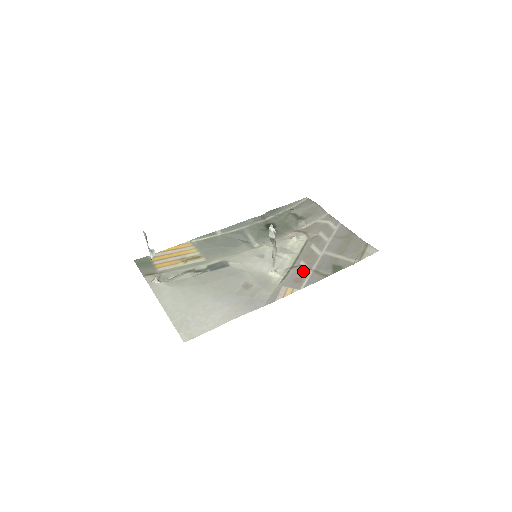
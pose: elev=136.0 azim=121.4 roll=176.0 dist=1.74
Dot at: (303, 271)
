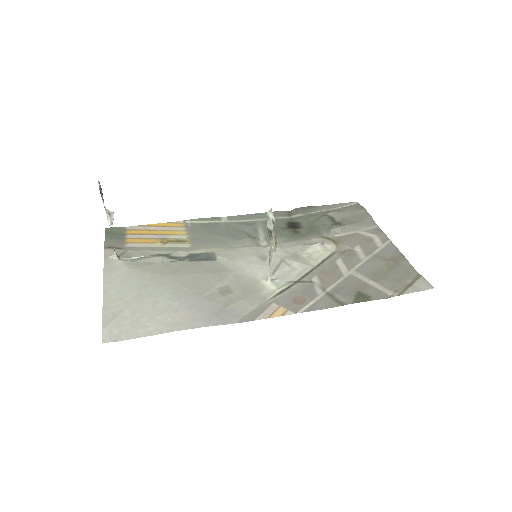
Dot at: (311, 290)
